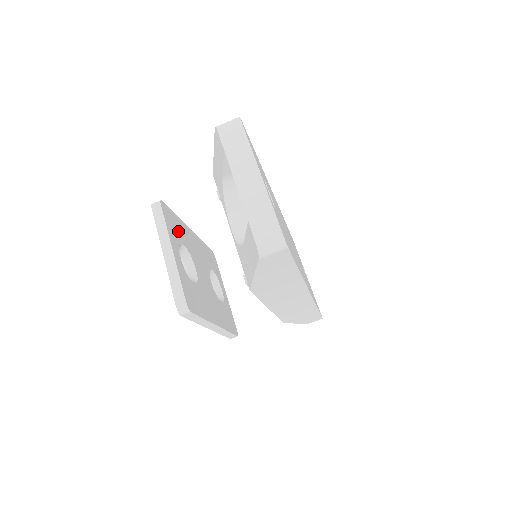
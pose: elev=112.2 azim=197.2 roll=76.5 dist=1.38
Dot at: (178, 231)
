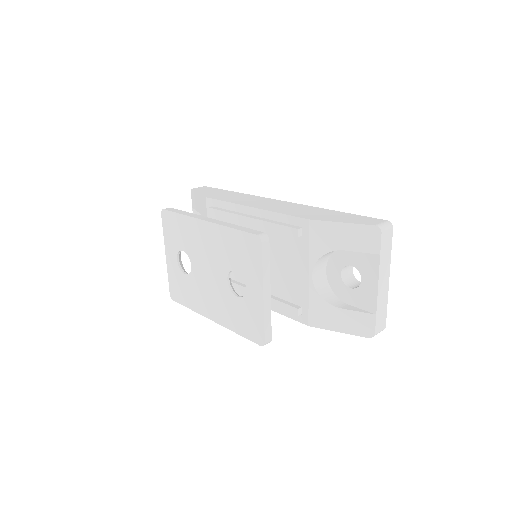
Dot at: occluded
